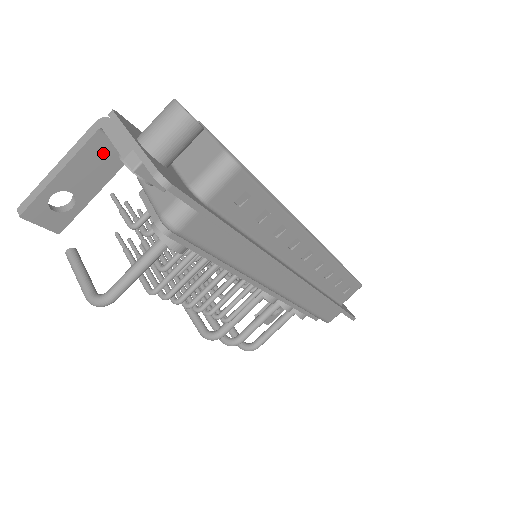
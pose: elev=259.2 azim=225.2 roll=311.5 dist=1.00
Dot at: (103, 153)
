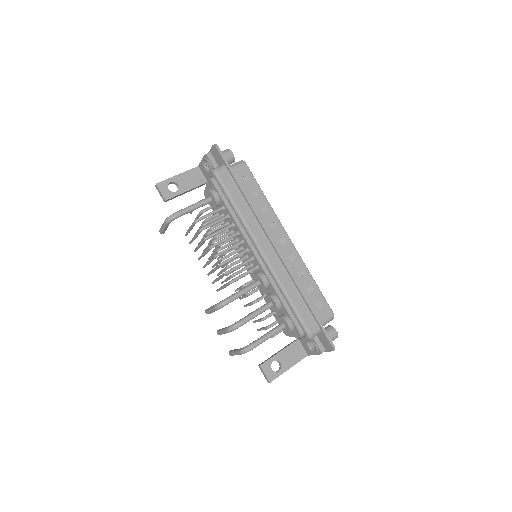
Dot at: (195, 176)
